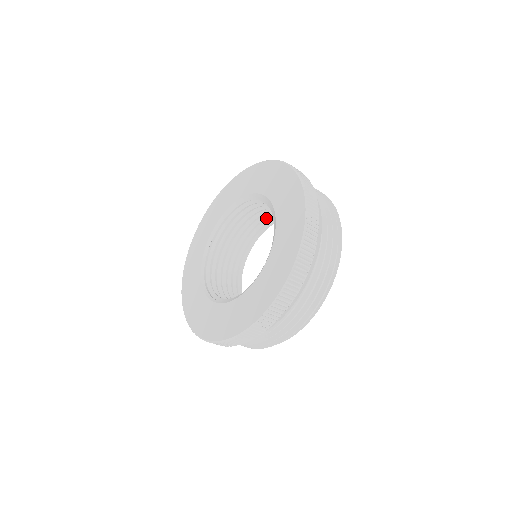
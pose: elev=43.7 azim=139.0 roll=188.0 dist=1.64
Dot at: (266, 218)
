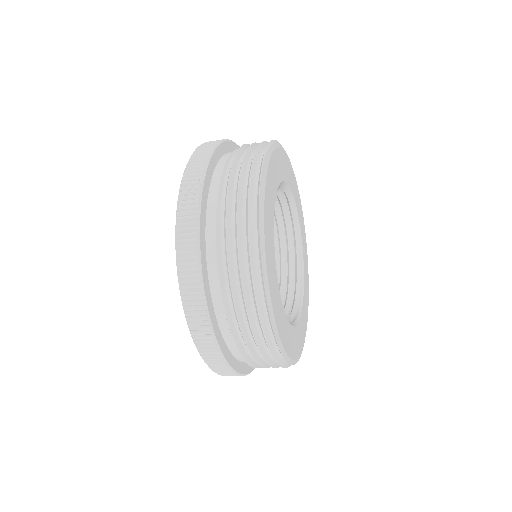
Dot at: occluded
